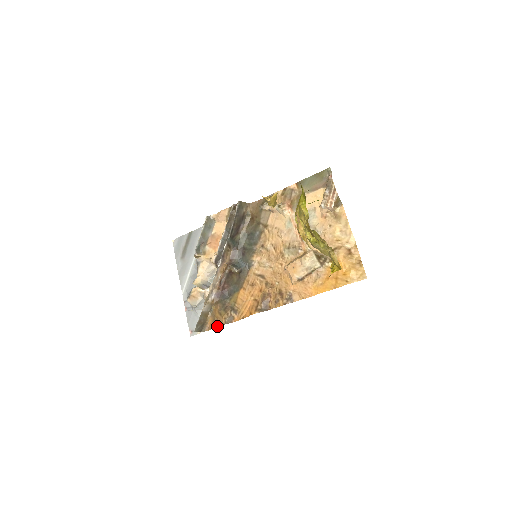
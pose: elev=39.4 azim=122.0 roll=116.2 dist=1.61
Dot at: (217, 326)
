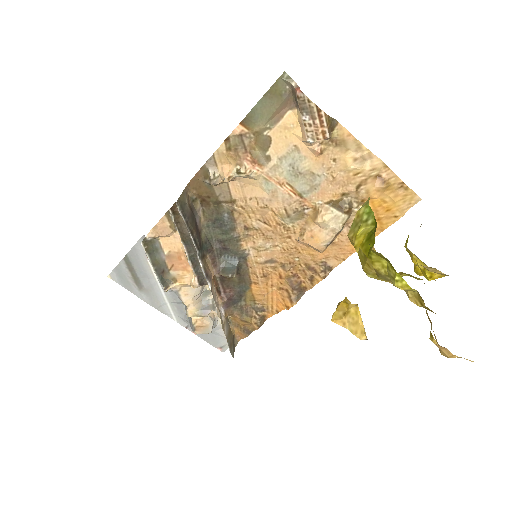
Dot at: (250, 332)
